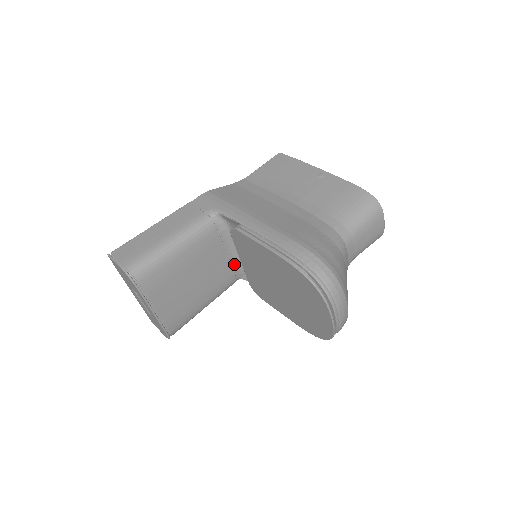
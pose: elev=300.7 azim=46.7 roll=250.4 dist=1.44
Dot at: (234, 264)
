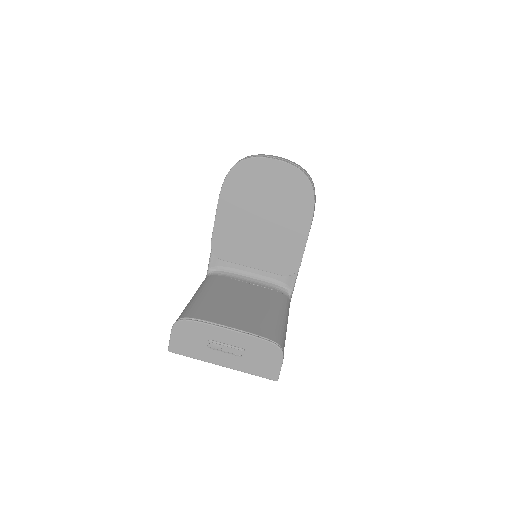
Dot at: (265, 286)
